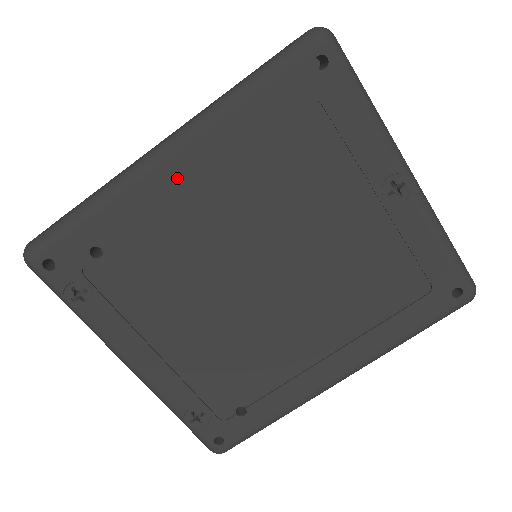
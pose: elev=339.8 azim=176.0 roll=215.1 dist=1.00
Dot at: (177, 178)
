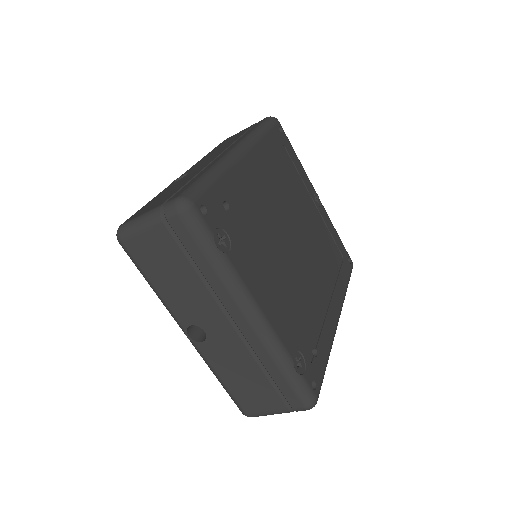
Dot at: (251, 167)
